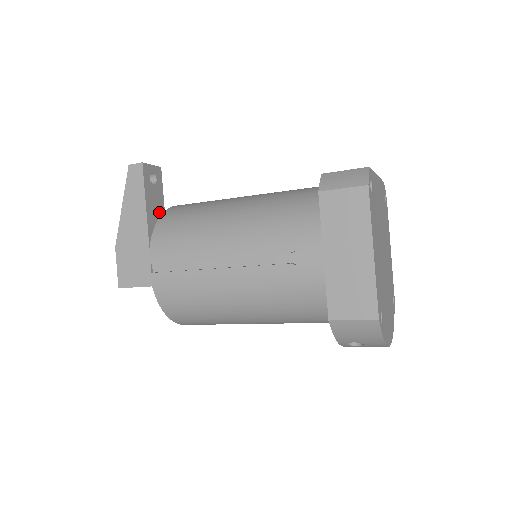
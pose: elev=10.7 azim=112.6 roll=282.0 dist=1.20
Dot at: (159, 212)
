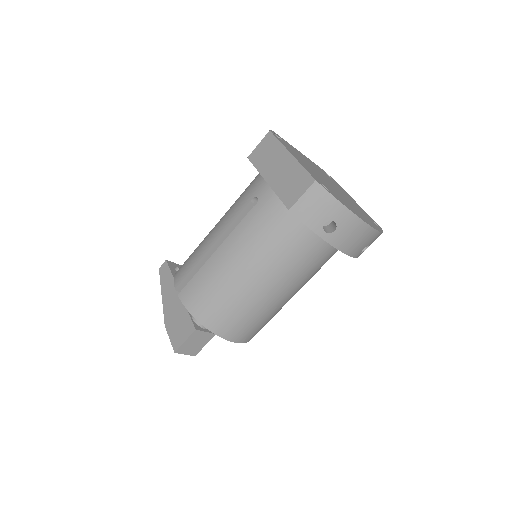
Dot at: occluded
